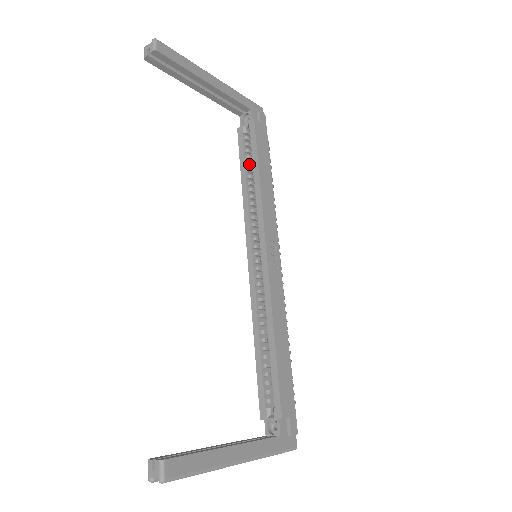
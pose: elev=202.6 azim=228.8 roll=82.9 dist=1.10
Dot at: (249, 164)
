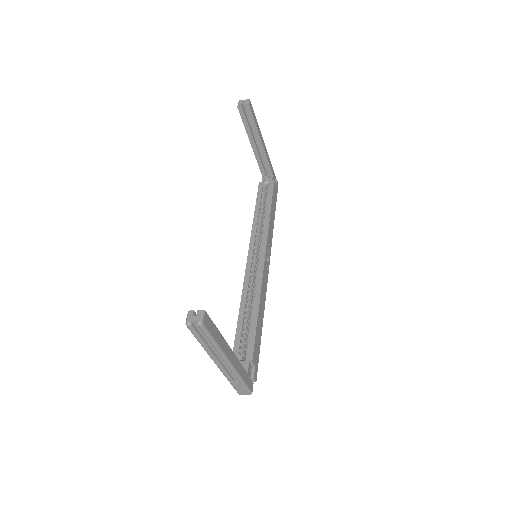
Dot at: (263, 204)
